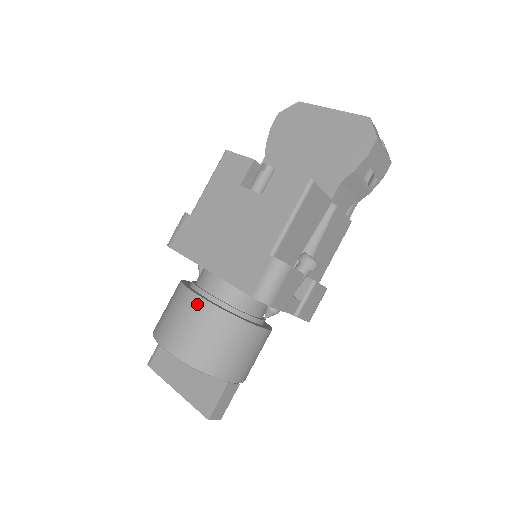
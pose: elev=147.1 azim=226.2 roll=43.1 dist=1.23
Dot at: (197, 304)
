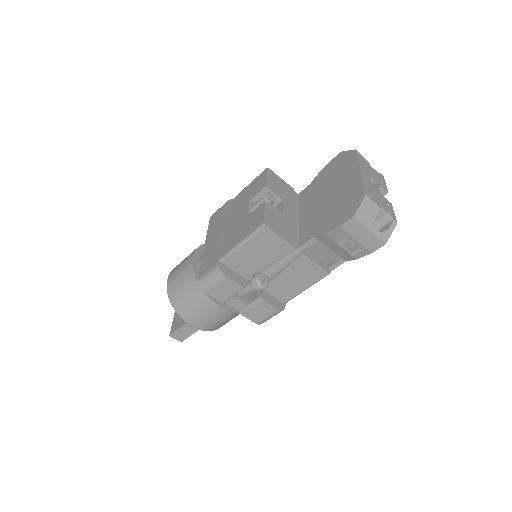
Dot at: (189, 264)
